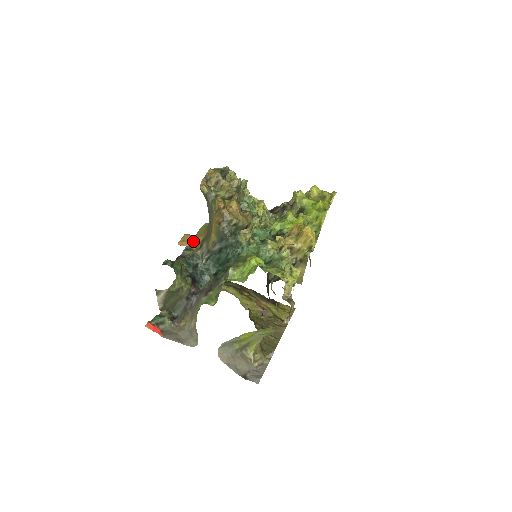
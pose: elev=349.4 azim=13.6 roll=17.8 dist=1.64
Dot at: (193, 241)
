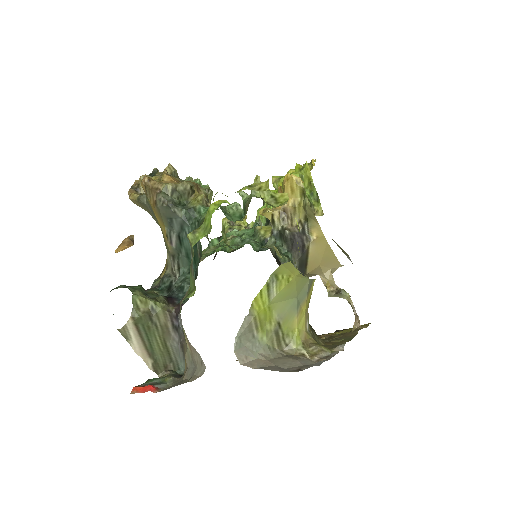
Dot at: (162, 271)
